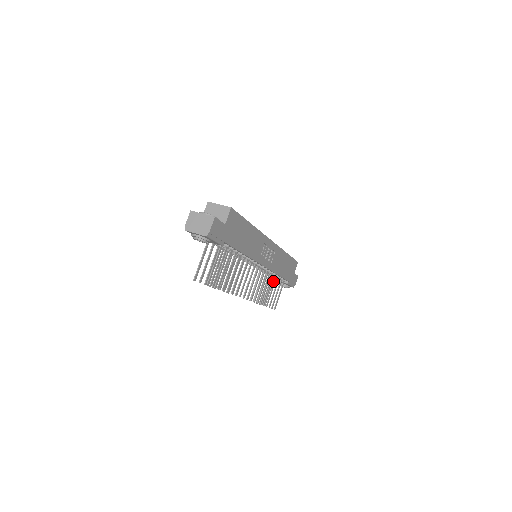
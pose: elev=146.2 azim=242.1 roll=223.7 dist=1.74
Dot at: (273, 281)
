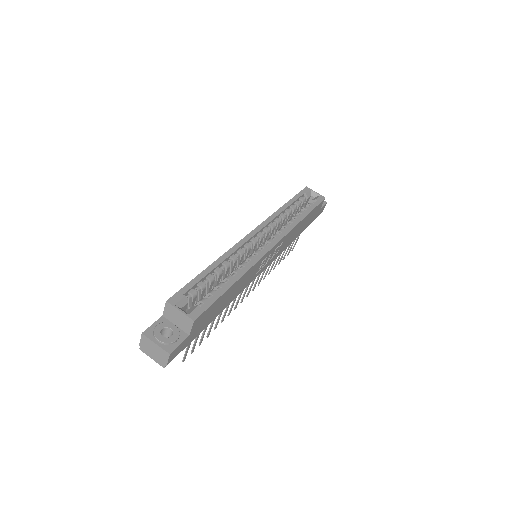
Dot at: occluded
